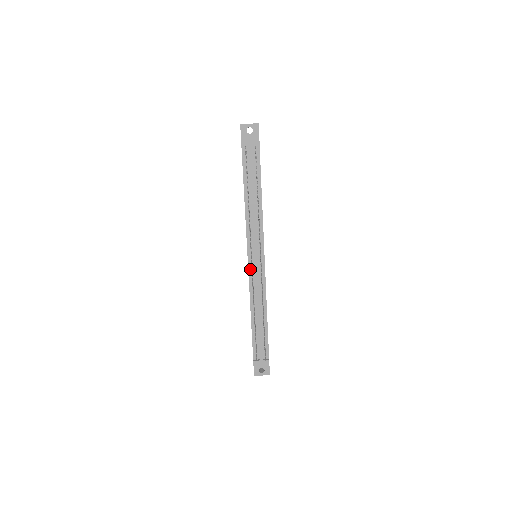
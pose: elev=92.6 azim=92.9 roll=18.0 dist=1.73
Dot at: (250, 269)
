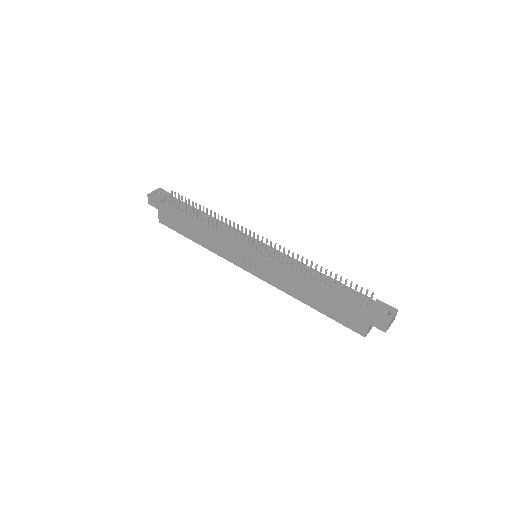
Dot at: (262, 256)
